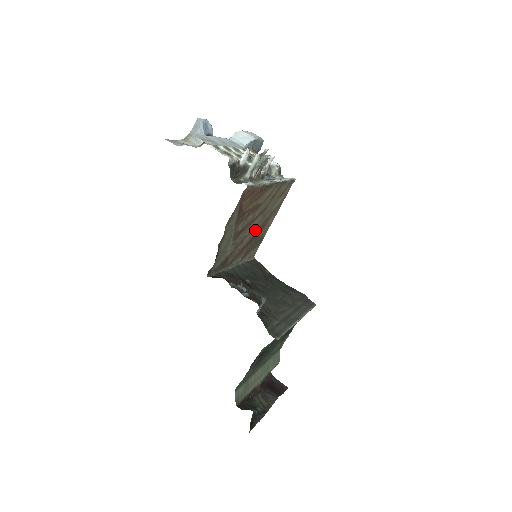
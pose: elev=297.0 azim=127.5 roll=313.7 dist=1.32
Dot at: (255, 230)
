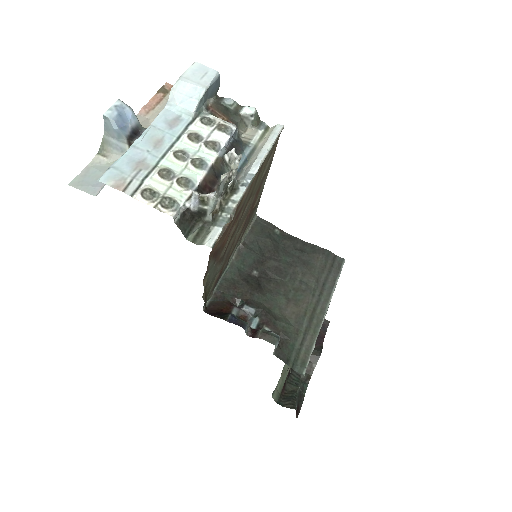
Dot at: (246, 215)
